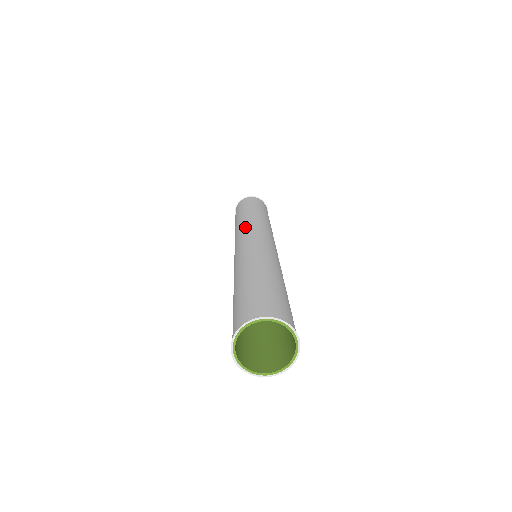
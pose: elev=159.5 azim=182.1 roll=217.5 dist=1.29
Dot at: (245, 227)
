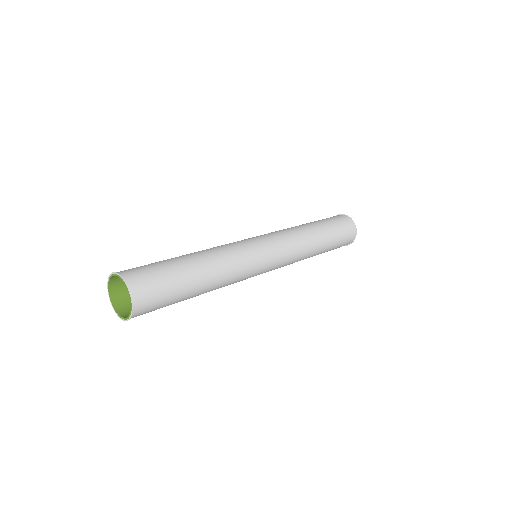
Dot at: (273, 232)
